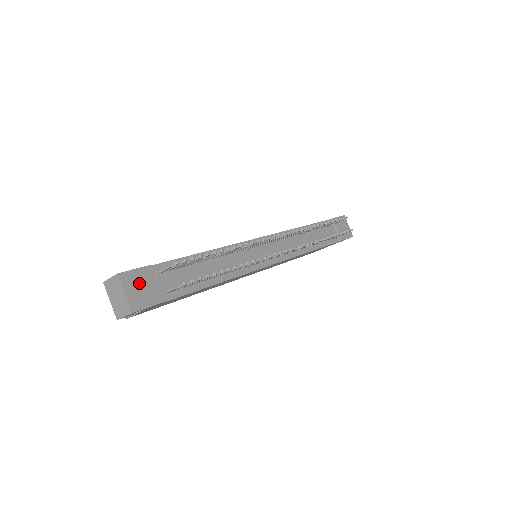
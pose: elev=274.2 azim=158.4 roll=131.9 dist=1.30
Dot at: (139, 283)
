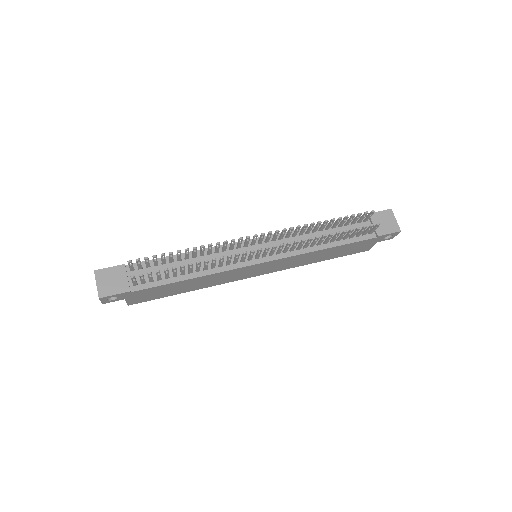
Dot at: (110, 277)
